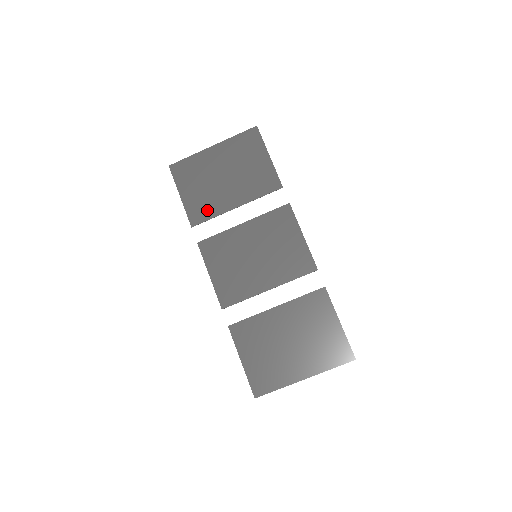
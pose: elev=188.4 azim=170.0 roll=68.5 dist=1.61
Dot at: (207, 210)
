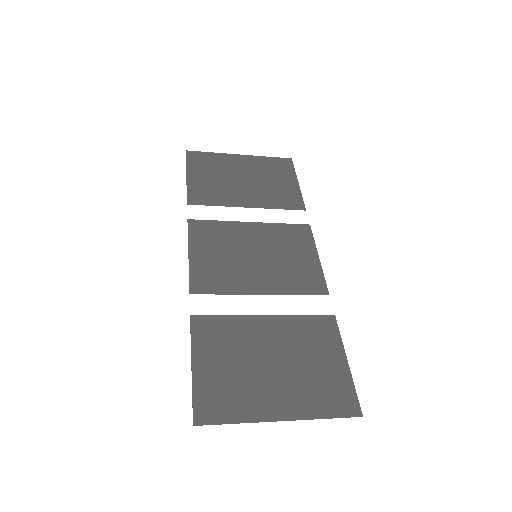
Dot at: (213, 197)
